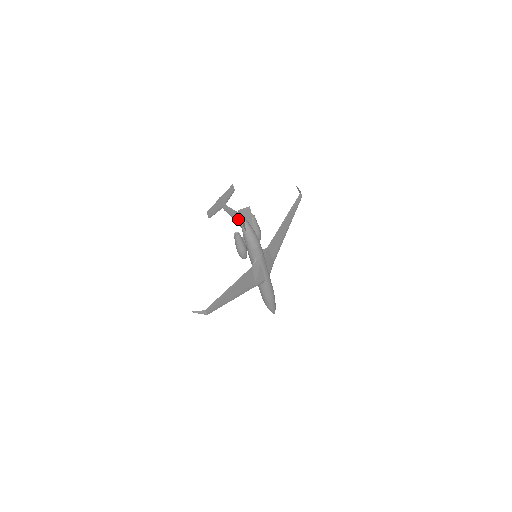
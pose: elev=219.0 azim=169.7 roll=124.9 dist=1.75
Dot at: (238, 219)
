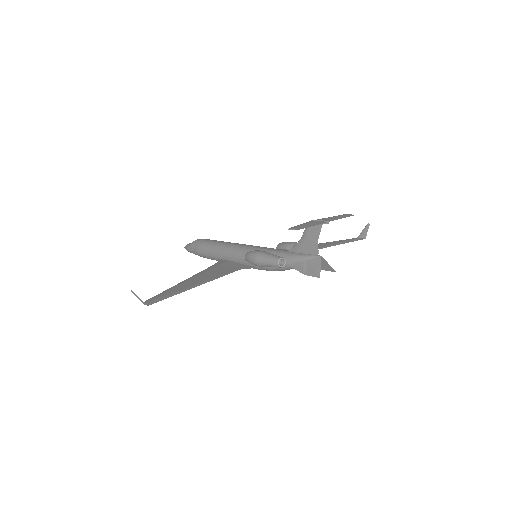
Dot at: (305, 249)
